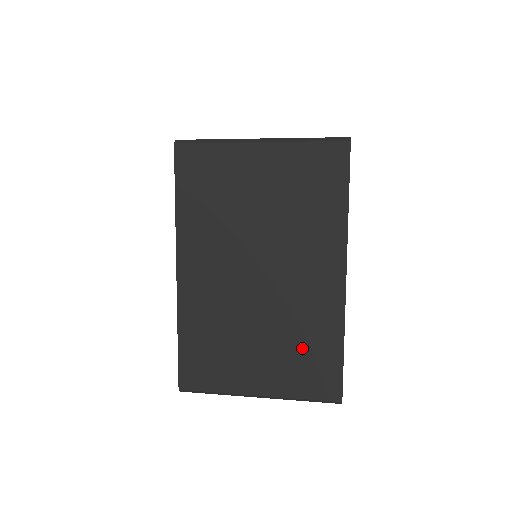
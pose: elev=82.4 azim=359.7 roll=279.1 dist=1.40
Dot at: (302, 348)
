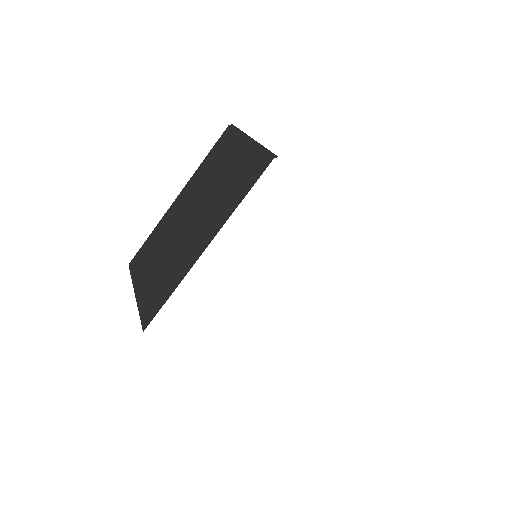
Dot at: occluded
